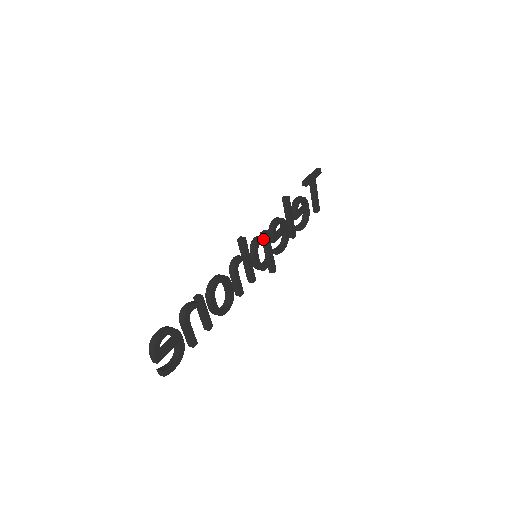
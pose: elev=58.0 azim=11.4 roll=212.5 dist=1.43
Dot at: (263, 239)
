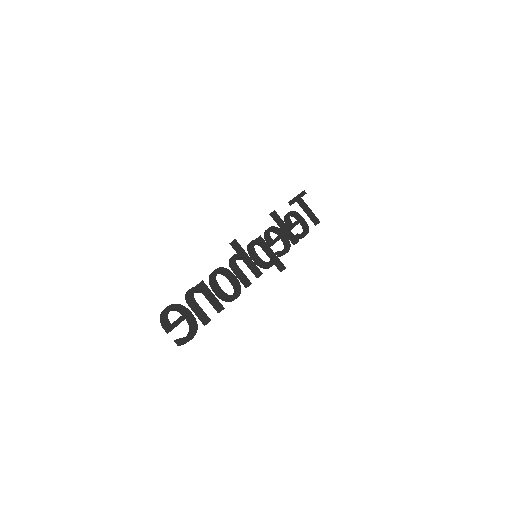
Dot at: (257, 242)
